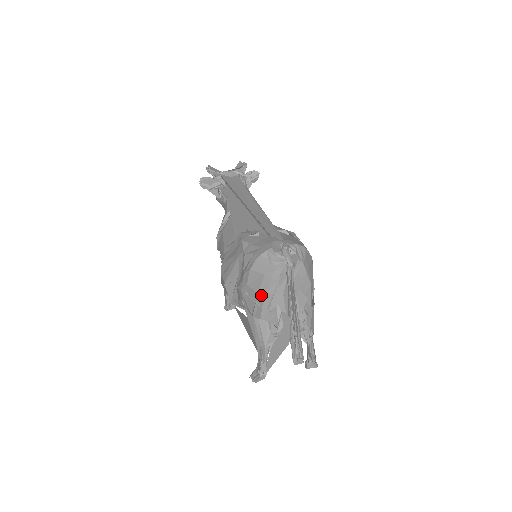
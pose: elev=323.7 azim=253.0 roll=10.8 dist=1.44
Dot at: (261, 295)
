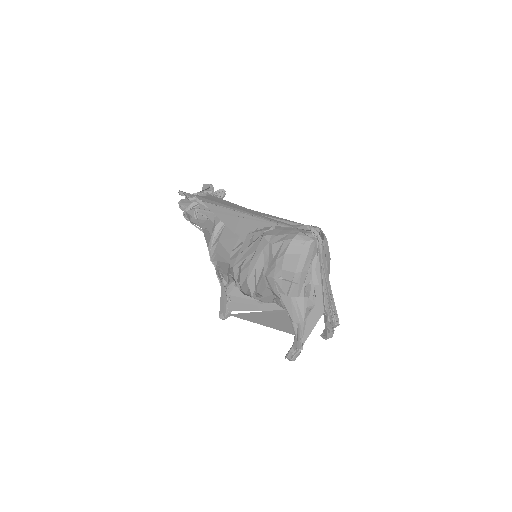
Dot at: (298, 273)
